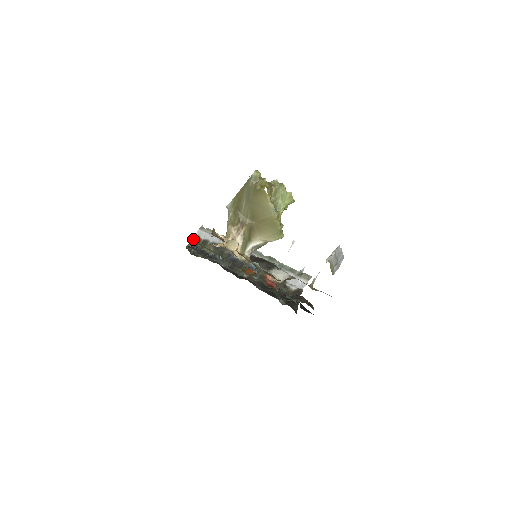
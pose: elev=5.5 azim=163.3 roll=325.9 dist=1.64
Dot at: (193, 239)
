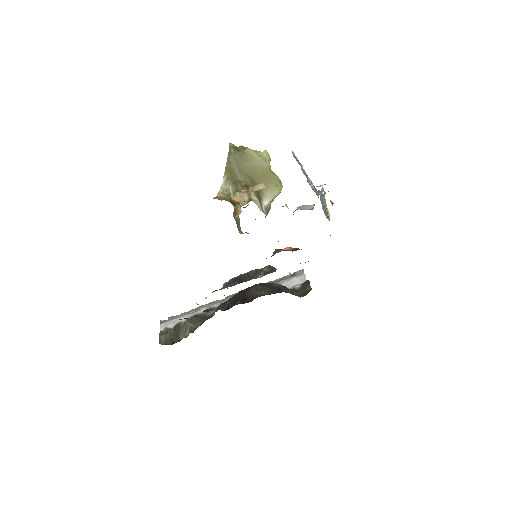
Dot at: (161, 336)
